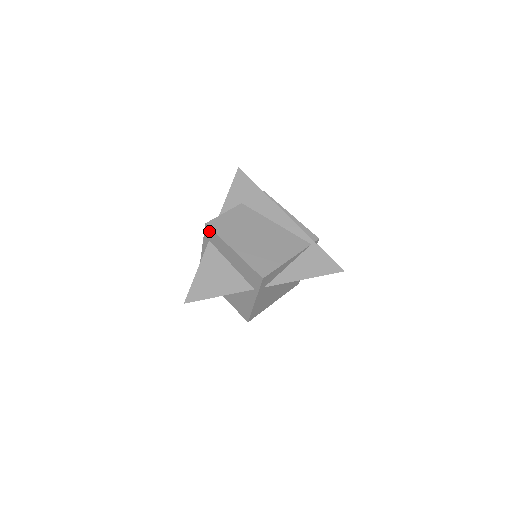
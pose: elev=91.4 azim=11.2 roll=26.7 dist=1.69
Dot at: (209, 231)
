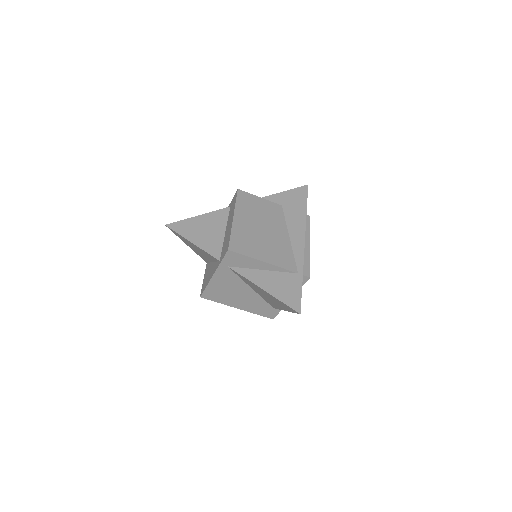
Dot at: (235, 197)
